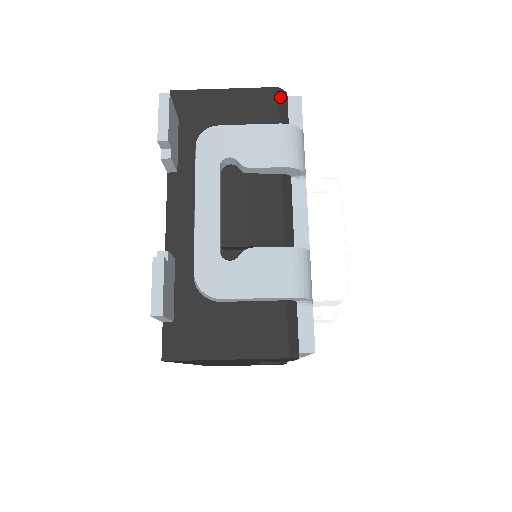
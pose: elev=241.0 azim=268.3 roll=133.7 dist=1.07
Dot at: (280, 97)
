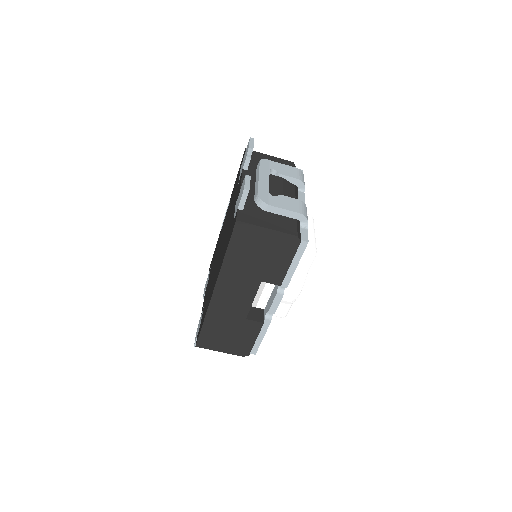
Dot at: (294, 165)
